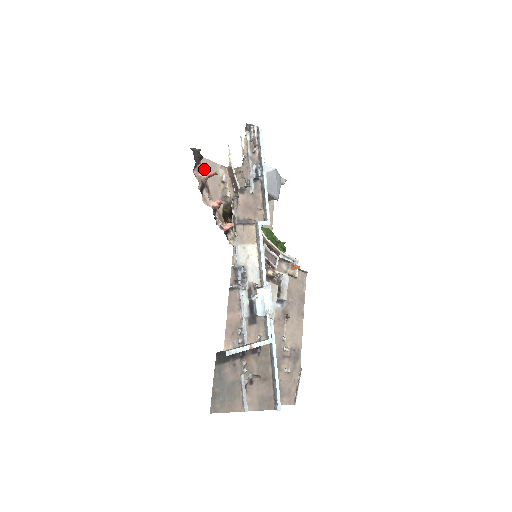
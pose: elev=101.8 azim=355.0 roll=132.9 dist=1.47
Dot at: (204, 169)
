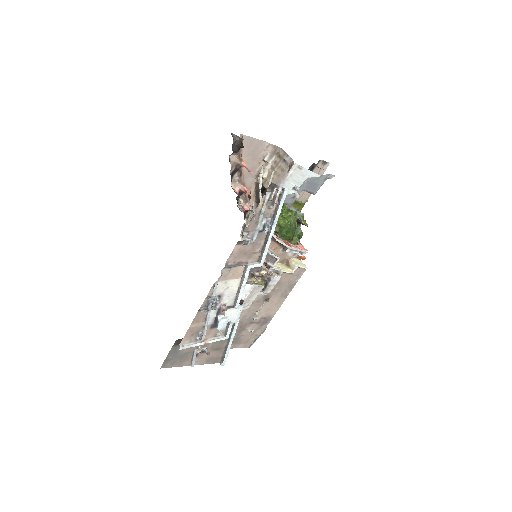
Dot at: (246, 149)
